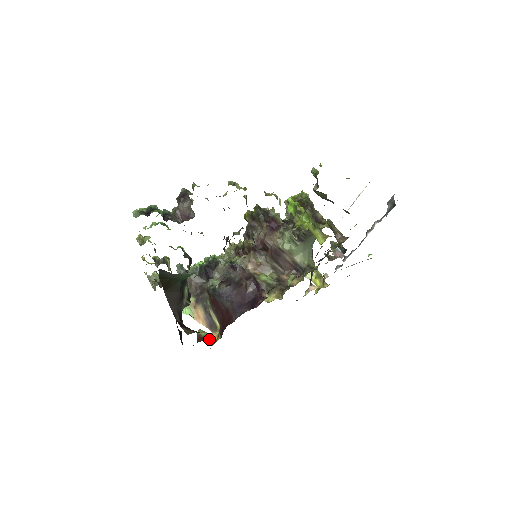
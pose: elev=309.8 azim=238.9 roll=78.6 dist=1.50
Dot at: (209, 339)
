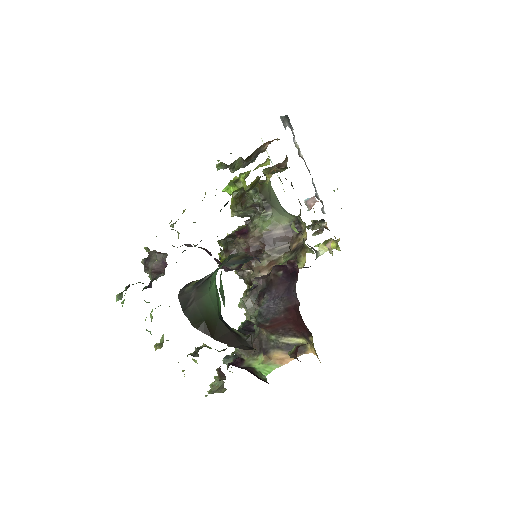
Dot at: occluded
